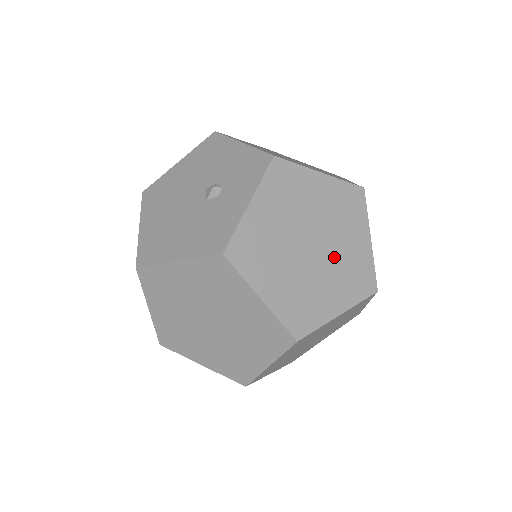
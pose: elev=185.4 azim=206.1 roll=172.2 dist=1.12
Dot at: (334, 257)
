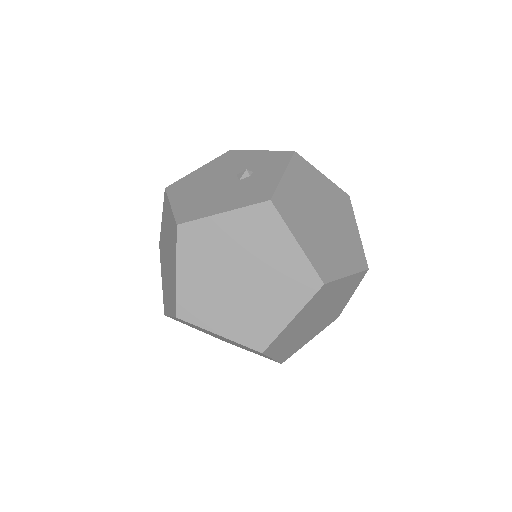
Dot at: (339, 233)
